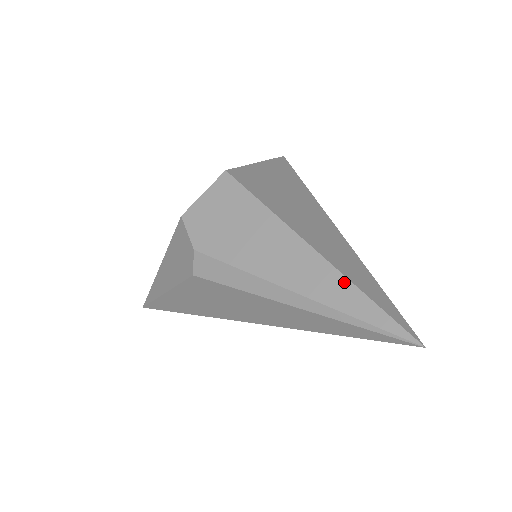
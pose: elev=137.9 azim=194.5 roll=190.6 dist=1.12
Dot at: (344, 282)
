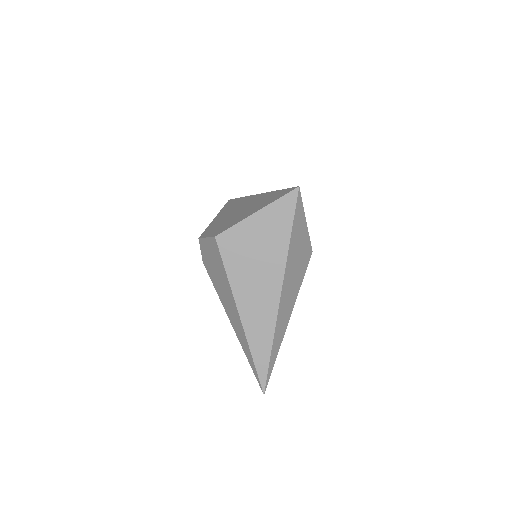
Dot at: (247, 345)
